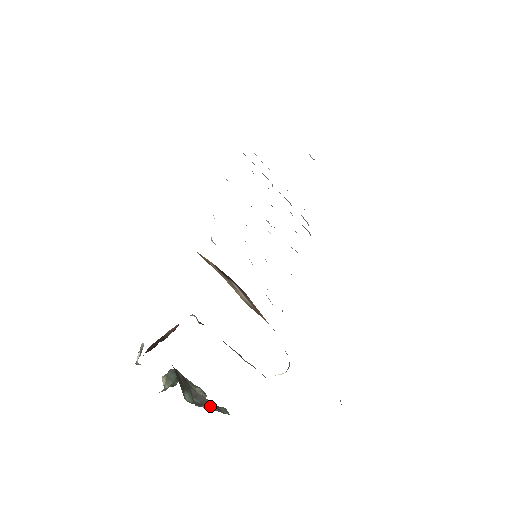
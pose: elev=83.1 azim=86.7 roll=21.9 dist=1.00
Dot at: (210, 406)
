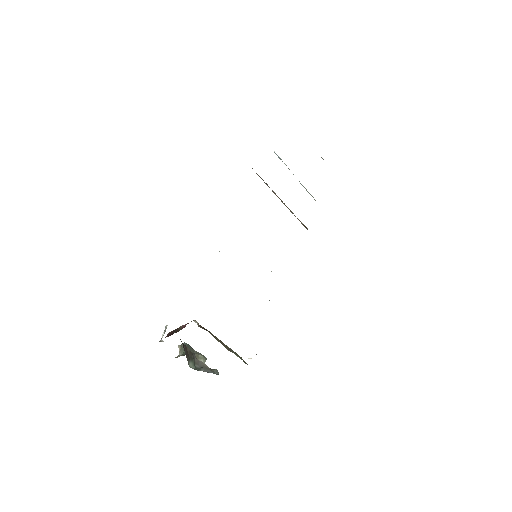
Dot at: (206, 369)
